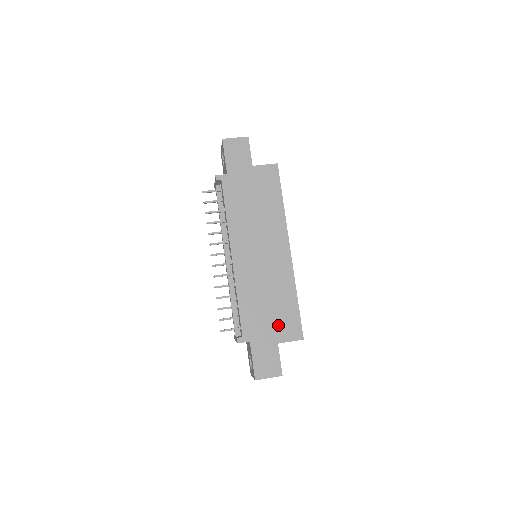
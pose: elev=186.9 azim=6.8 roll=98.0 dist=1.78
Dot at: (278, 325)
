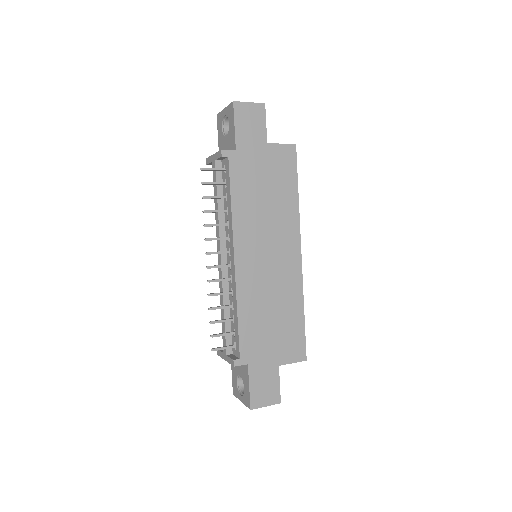
Dot at: (281, 344)
